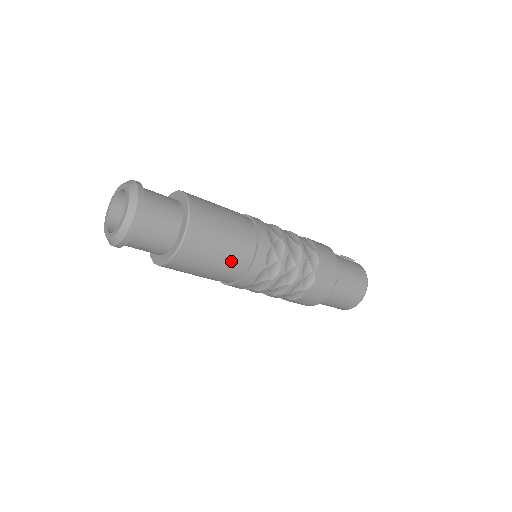
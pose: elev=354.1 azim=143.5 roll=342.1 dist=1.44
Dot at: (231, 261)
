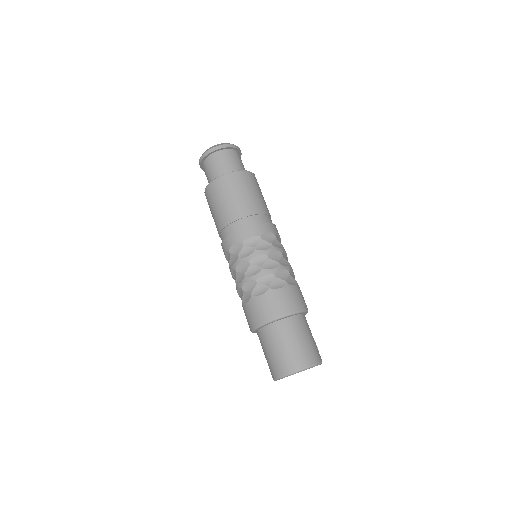
Dot at: (246, 209)
